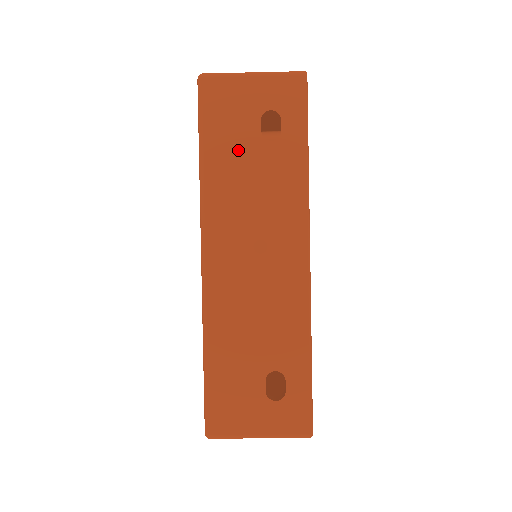
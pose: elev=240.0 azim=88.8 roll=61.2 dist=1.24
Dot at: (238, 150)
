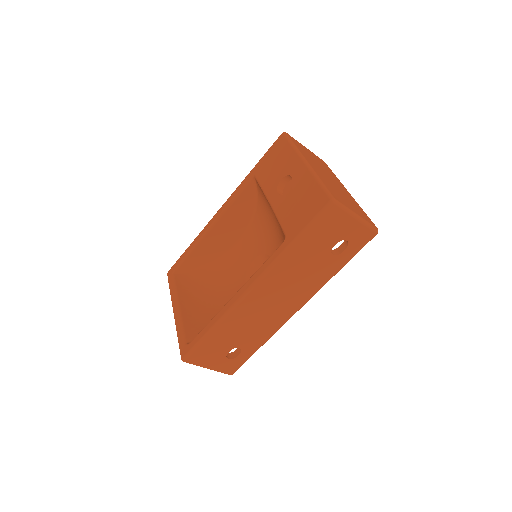
Dot at: (315, 250)
